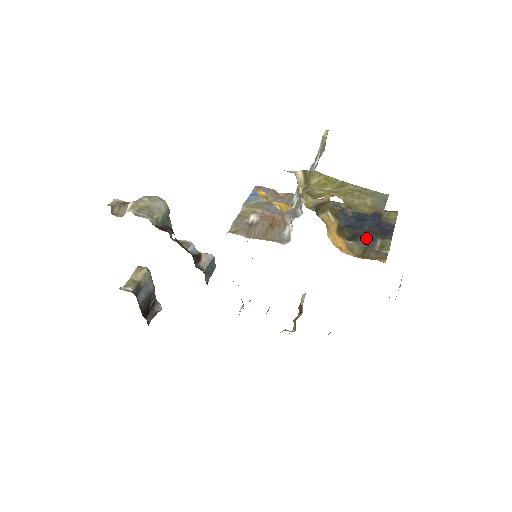
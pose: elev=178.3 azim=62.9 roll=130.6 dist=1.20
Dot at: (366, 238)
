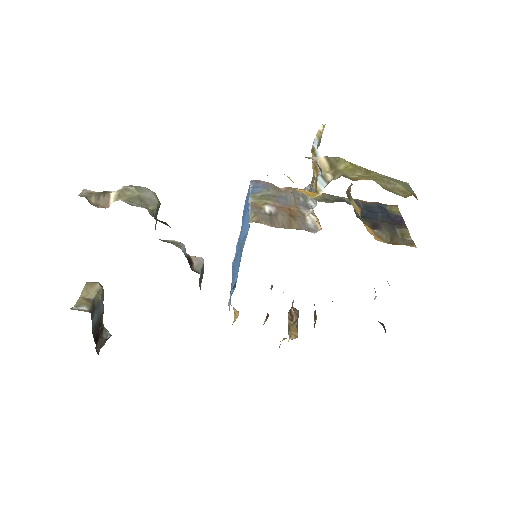
Dot at: (386, 227)
